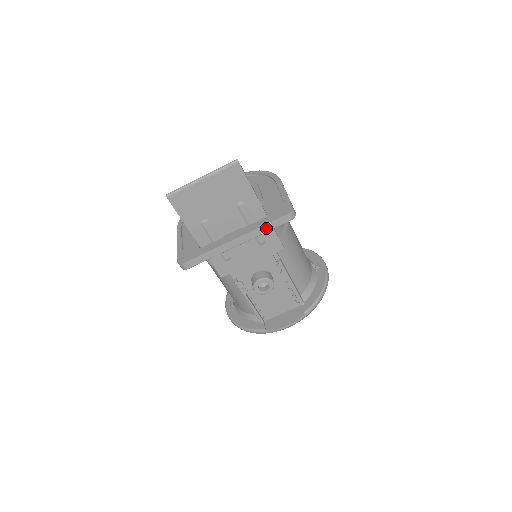
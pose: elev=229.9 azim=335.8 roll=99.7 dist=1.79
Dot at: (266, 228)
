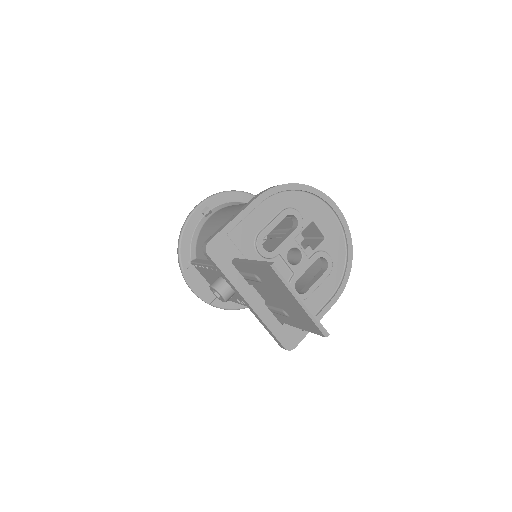
Dot at: (267, 329)
